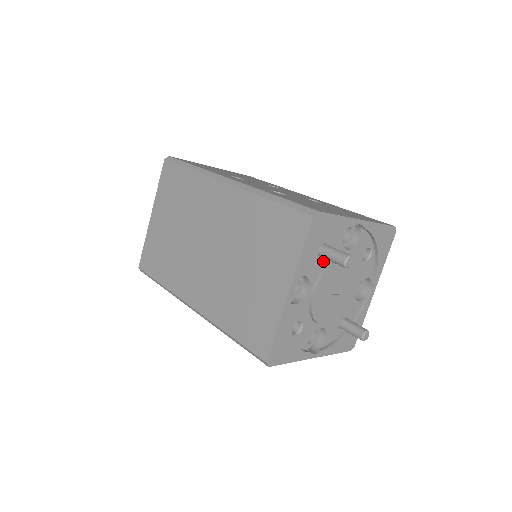
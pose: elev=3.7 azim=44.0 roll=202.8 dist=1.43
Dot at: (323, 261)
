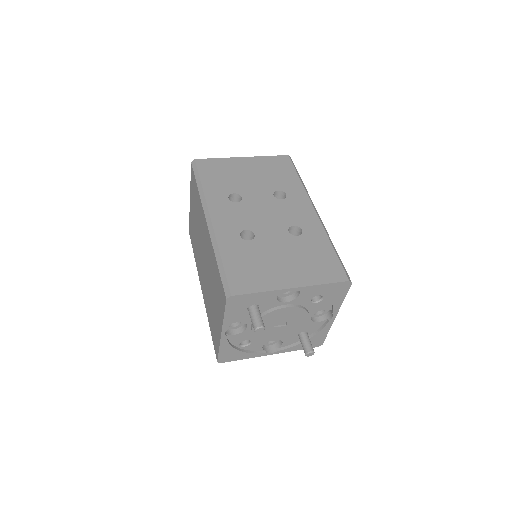
Dot at: occluded
